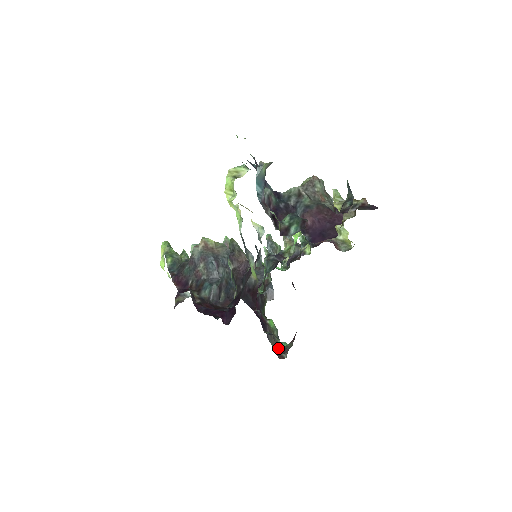
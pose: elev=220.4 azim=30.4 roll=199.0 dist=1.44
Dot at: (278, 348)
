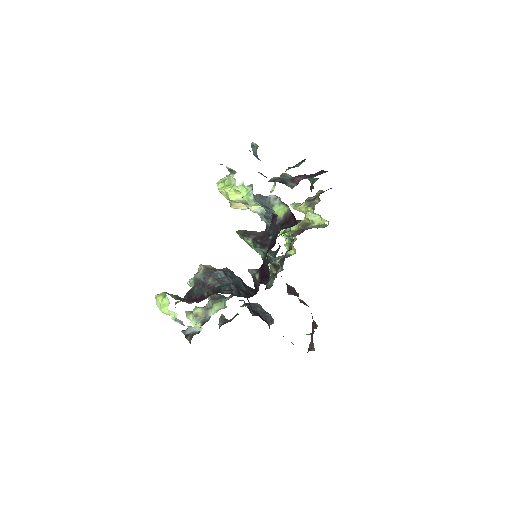
Dot at: occluded
